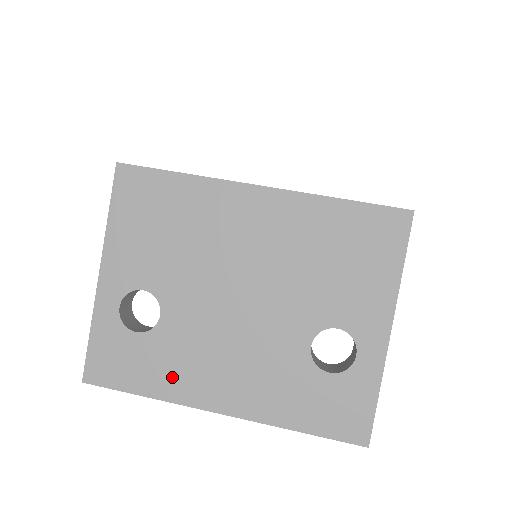
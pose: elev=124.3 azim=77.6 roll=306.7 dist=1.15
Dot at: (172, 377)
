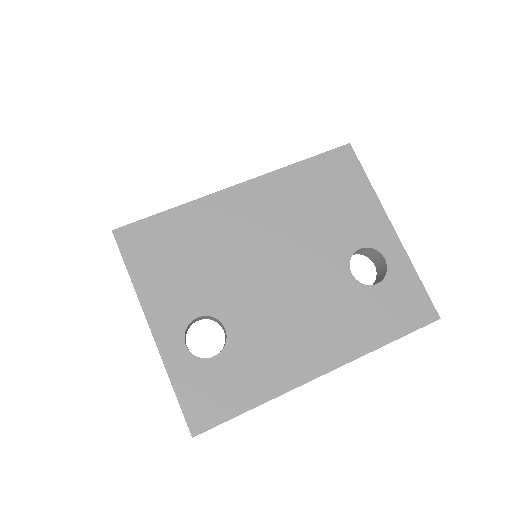
Dot at: (268, 373)
